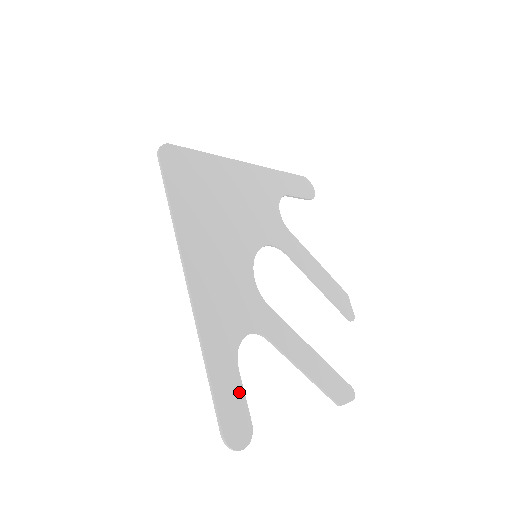
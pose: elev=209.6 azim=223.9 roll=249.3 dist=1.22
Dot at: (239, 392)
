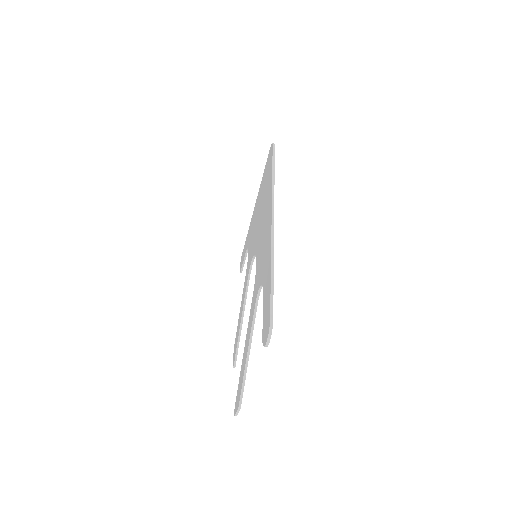
Dot at: occluded
